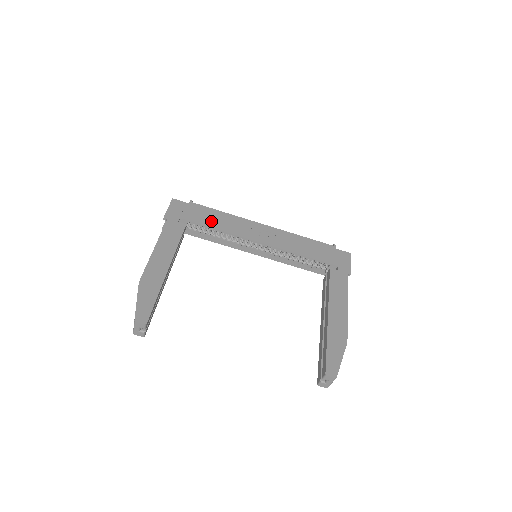
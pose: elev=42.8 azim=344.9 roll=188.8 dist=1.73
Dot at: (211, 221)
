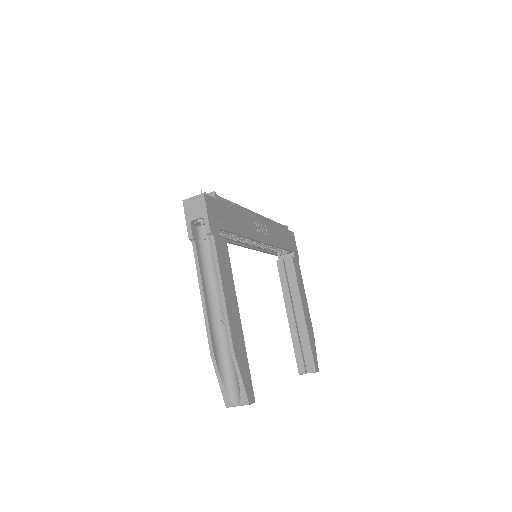
Dot at: (236, 224)
